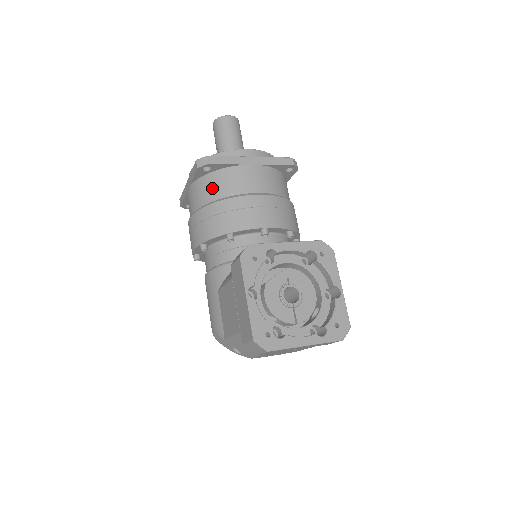
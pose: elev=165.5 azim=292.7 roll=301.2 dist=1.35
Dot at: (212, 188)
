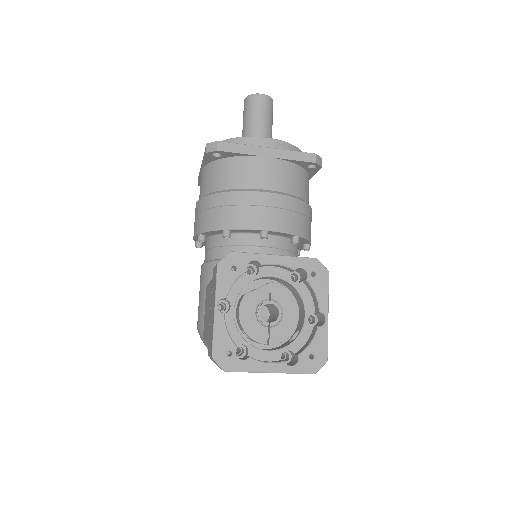
Dot at: (220, 176)
